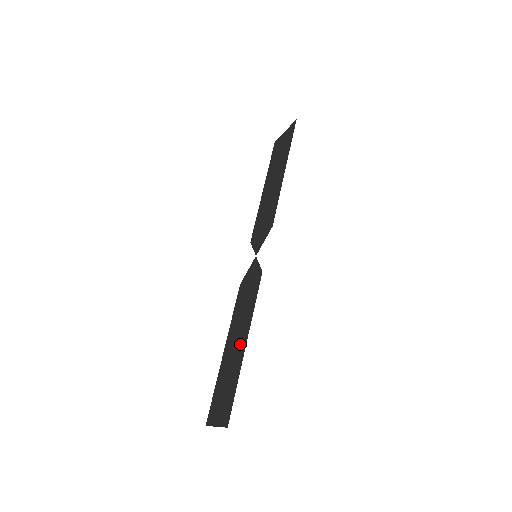
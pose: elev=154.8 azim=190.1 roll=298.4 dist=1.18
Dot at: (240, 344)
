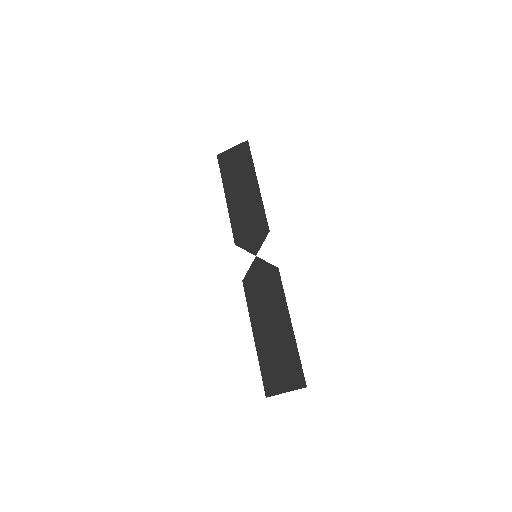
Dot at: (281, 326)
